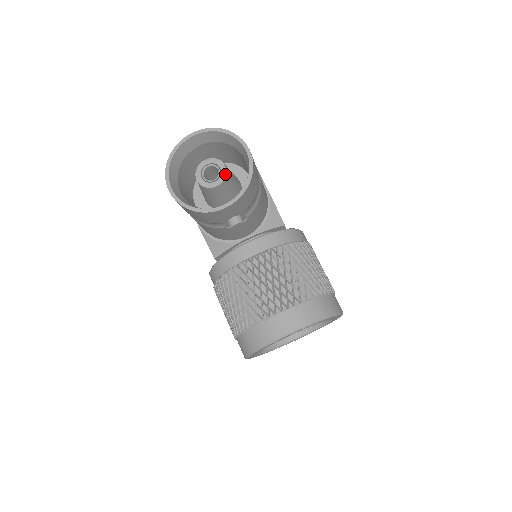
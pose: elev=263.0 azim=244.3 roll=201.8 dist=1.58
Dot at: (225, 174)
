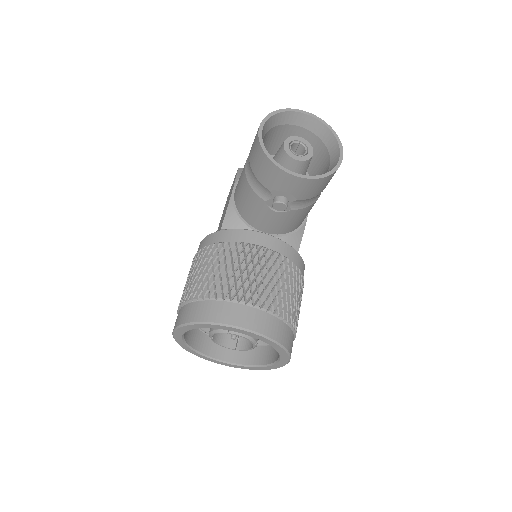
Dot at: (309, 158)
